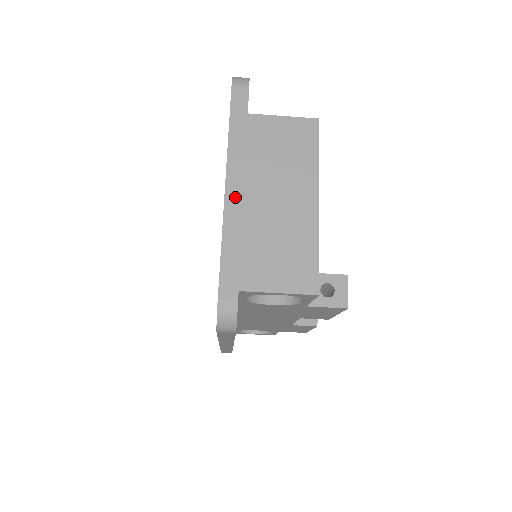
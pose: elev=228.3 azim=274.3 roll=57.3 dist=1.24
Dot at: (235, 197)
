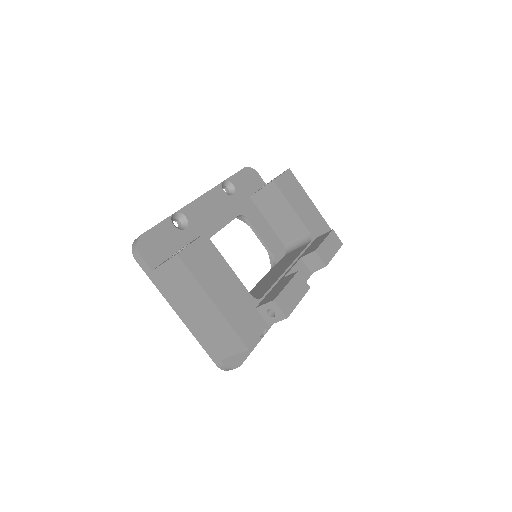
Dot at: (184, 318)
